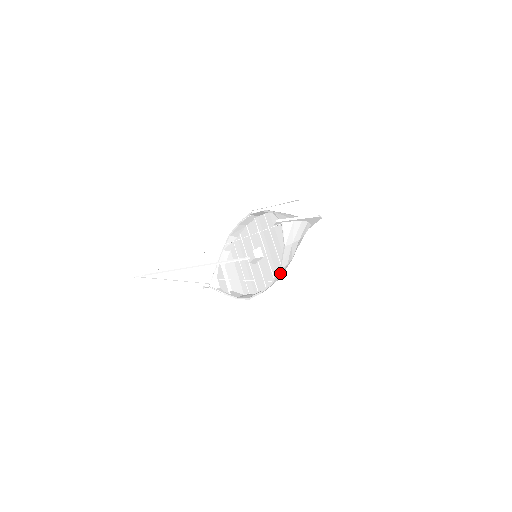
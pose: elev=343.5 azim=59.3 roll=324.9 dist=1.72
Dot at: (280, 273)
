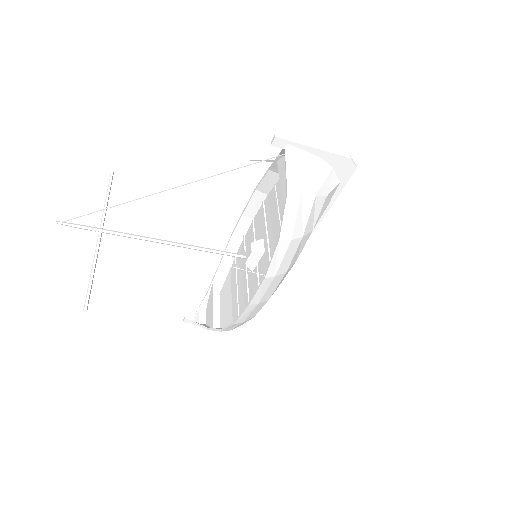
Dot at: (279, 257)
